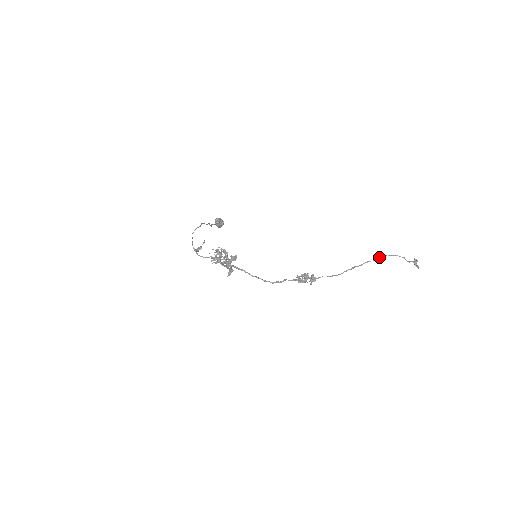
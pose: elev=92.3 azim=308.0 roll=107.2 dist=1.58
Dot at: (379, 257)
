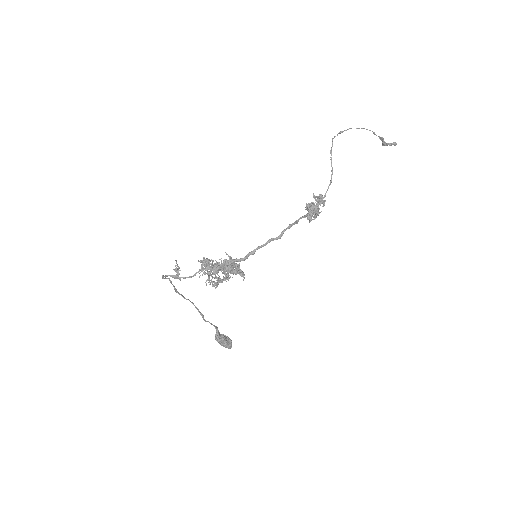
Dot at: (339, 133)
